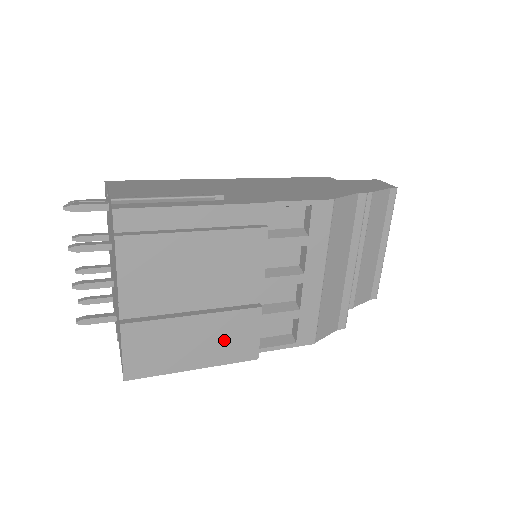
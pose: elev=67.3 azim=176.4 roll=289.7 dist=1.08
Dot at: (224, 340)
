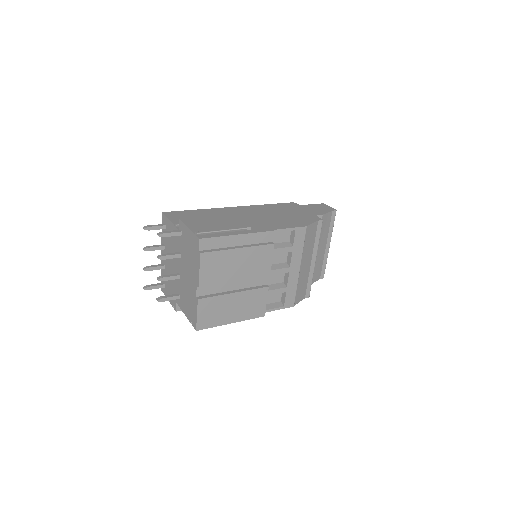
Dot at: (248, 306)
